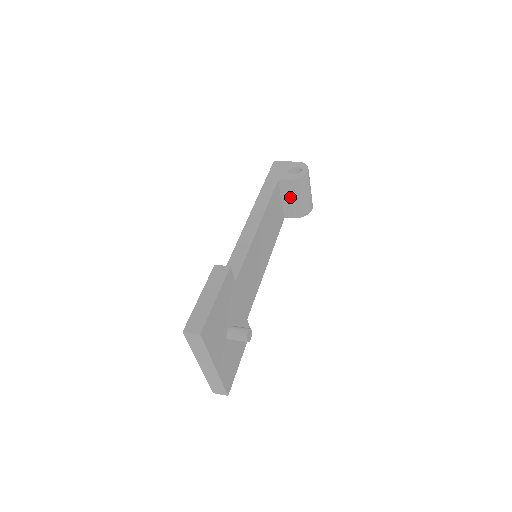
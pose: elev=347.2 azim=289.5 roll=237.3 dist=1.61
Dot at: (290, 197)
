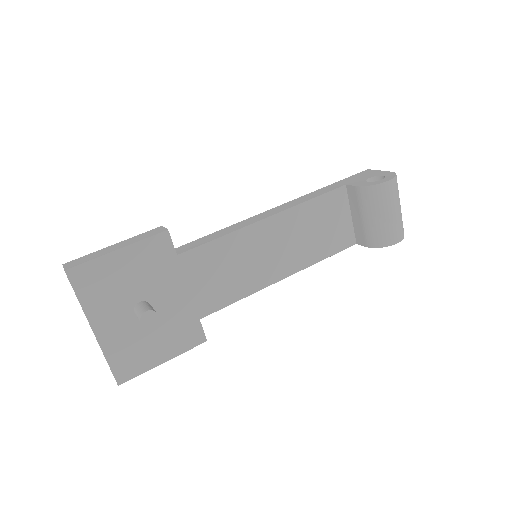
Dot at: (359, 212)
